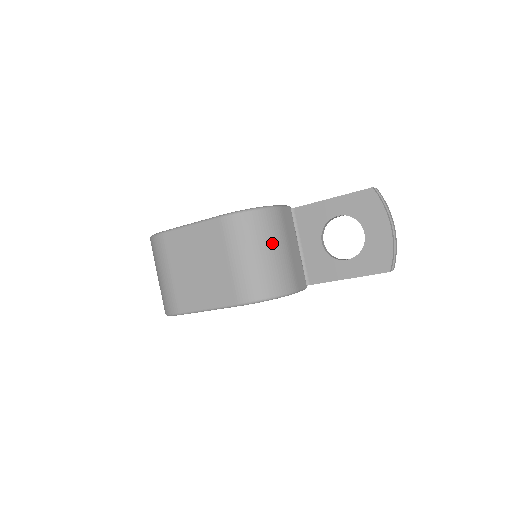
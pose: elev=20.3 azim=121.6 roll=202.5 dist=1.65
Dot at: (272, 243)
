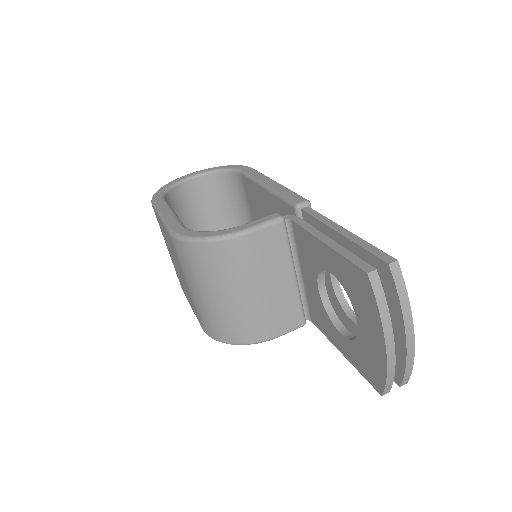
Dot at: (228, 286)
